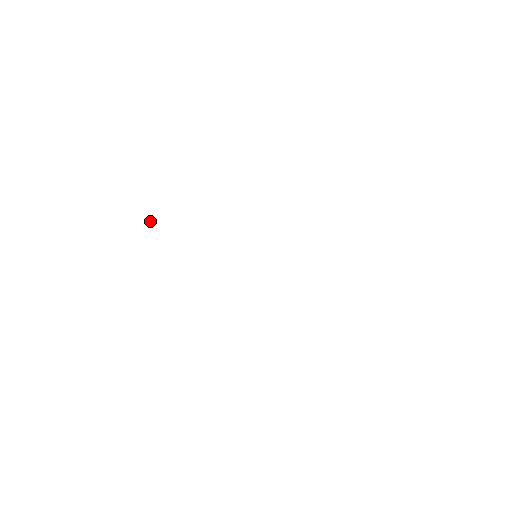
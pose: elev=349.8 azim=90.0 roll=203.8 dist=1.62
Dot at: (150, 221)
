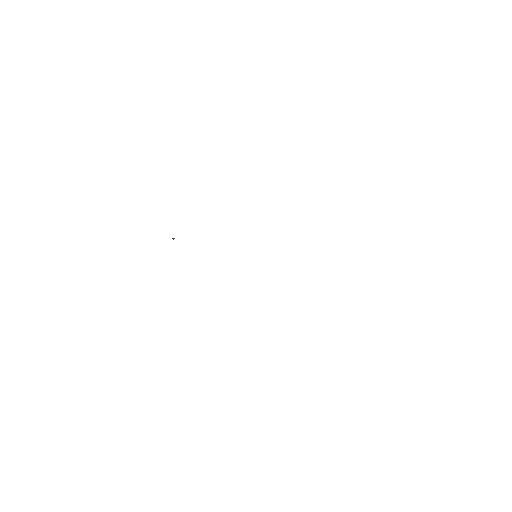
Dot at: (173, 238)
